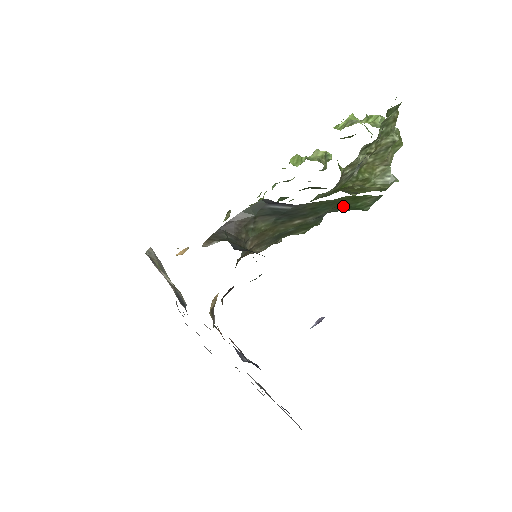
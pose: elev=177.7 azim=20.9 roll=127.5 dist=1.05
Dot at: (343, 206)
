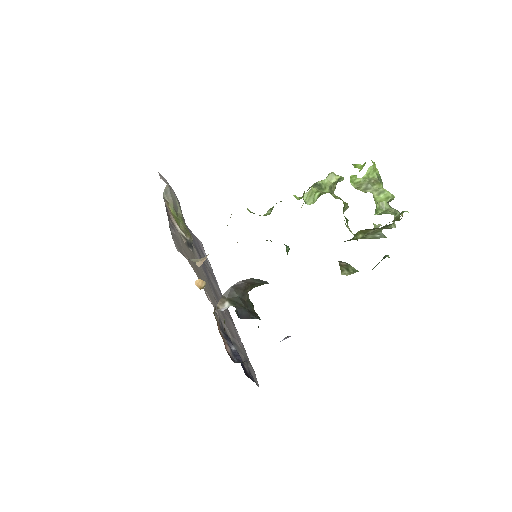
Dot at: occluded
